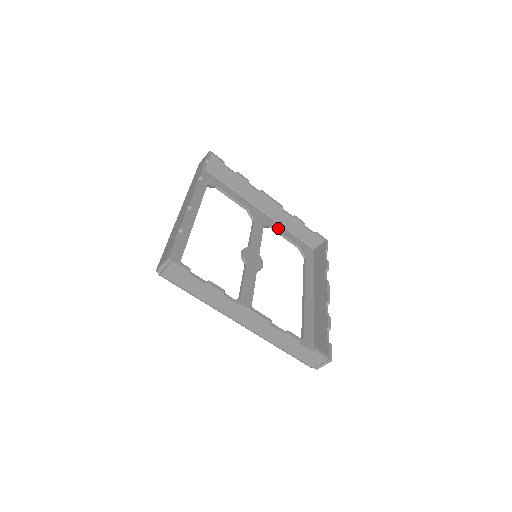
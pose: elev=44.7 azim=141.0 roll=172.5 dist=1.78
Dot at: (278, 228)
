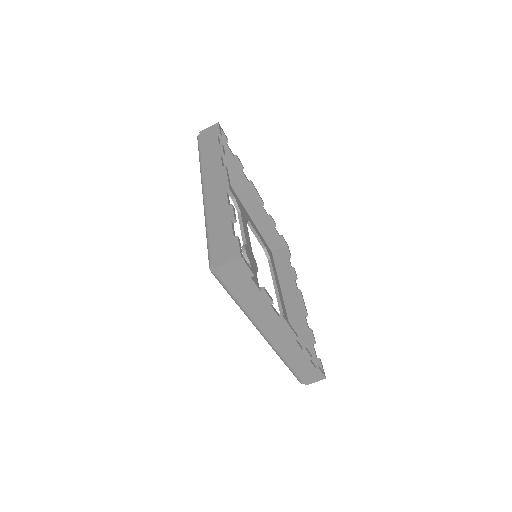
Dot at: (252, 224)
